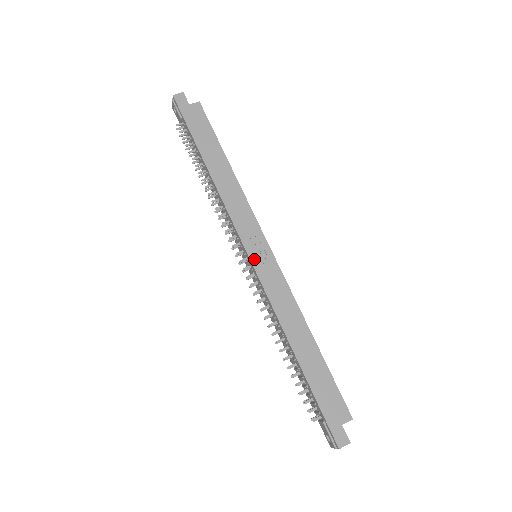
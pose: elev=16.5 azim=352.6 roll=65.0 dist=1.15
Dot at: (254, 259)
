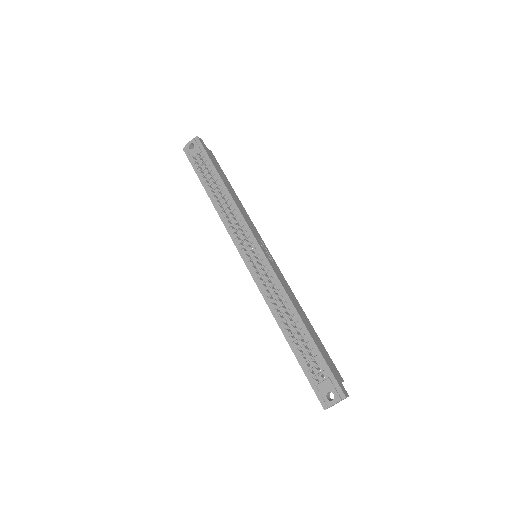
Dot at: (264, 252)
